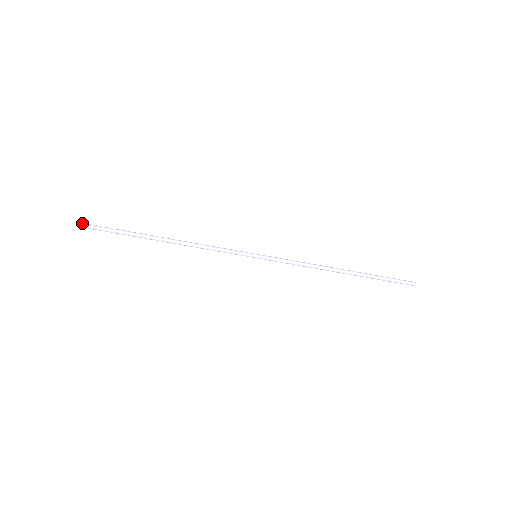
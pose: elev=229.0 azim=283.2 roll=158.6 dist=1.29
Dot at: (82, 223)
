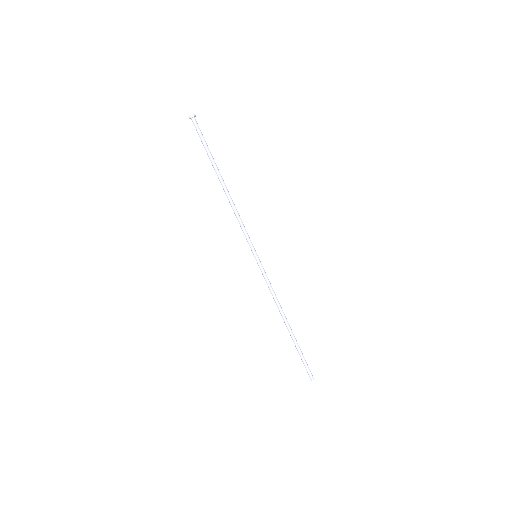
Dot at: occluded
